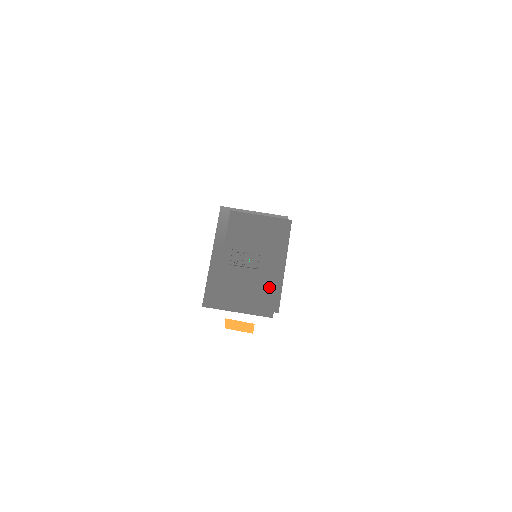
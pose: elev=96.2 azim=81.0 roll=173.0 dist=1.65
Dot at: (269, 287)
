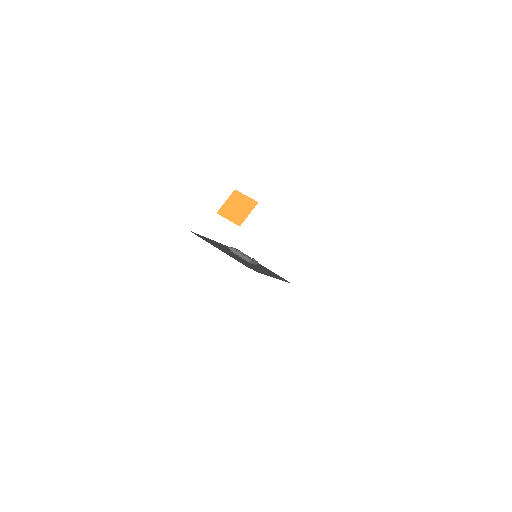
Dot at: (255, 268)
